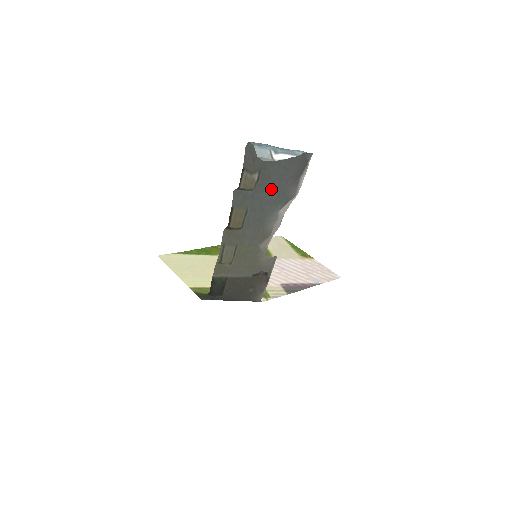
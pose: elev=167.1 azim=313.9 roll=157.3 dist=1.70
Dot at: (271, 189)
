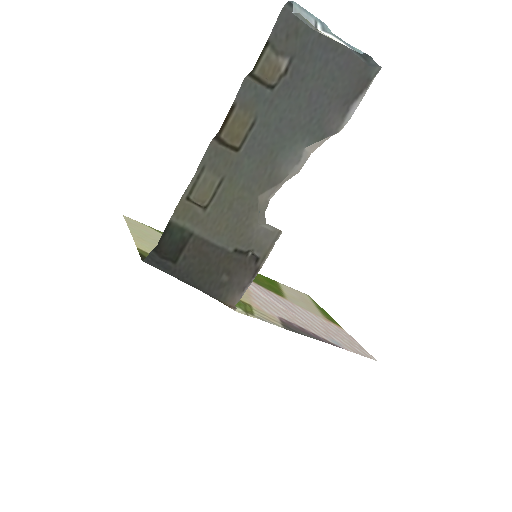
Dot at: (302, 102)
